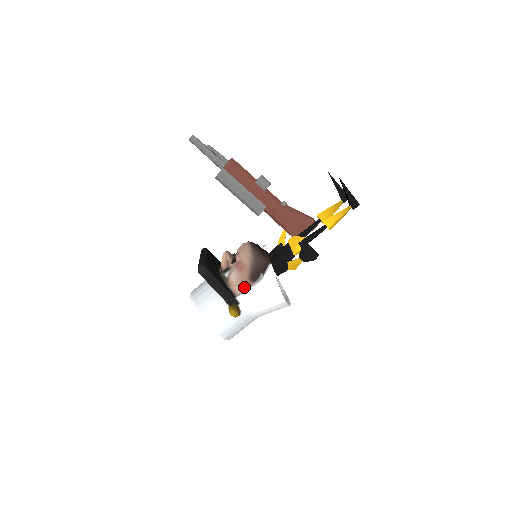
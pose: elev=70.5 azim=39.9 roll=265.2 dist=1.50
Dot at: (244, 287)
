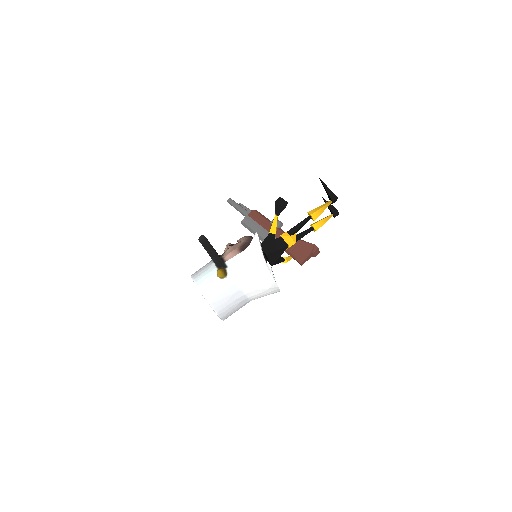
Dot at: (233, 254)
